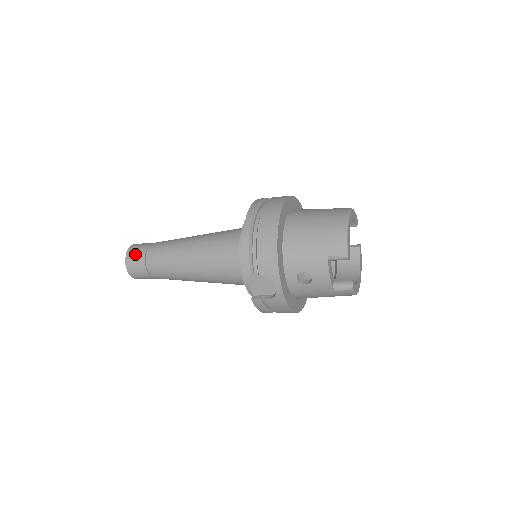
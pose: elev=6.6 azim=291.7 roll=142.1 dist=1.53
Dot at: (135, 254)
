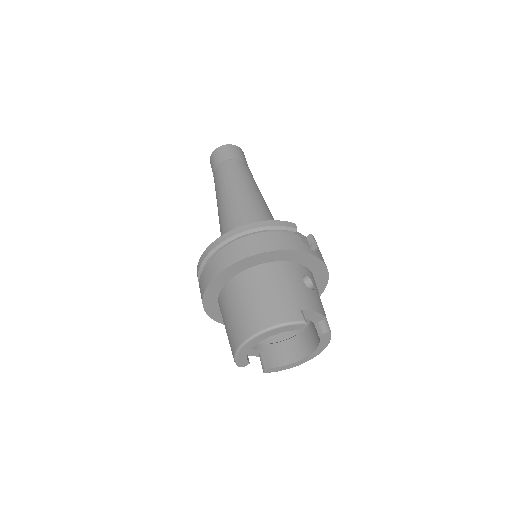
Dot at: (211, 166)
